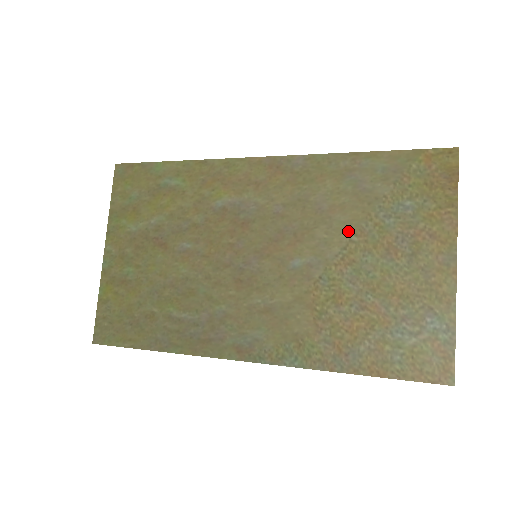
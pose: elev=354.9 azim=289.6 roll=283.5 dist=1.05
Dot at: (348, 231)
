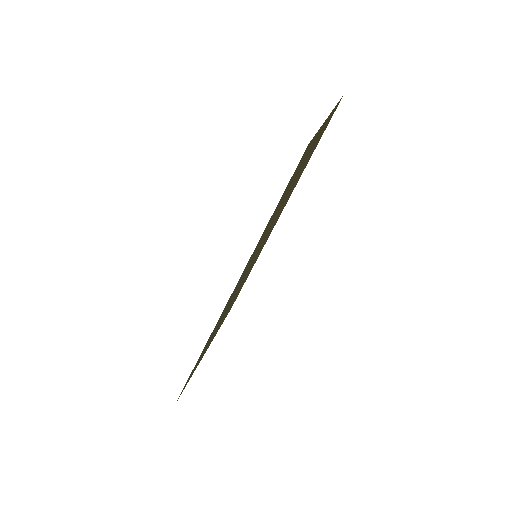
Dot at: occluded
